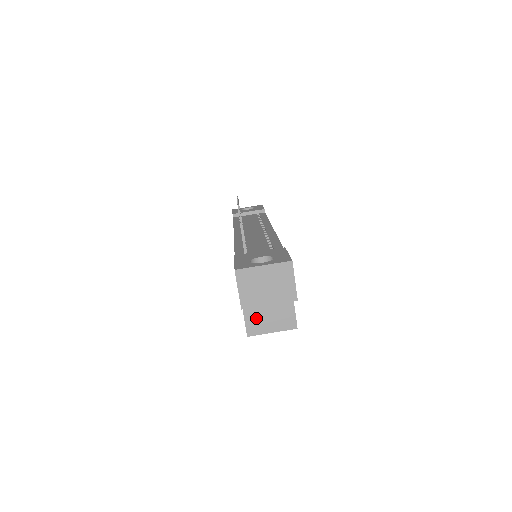
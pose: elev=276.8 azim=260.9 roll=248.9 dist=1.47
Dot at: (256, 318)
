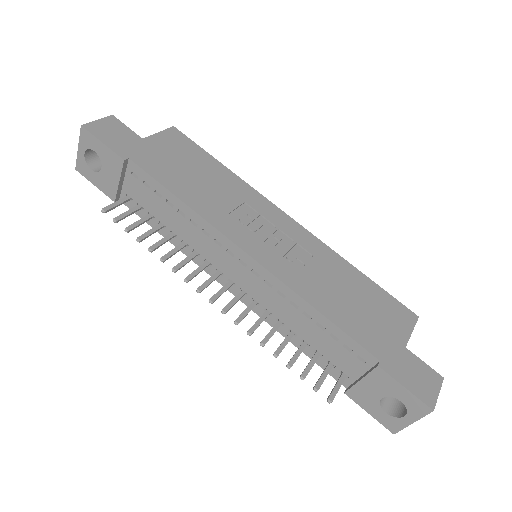
Dot at: occluded
